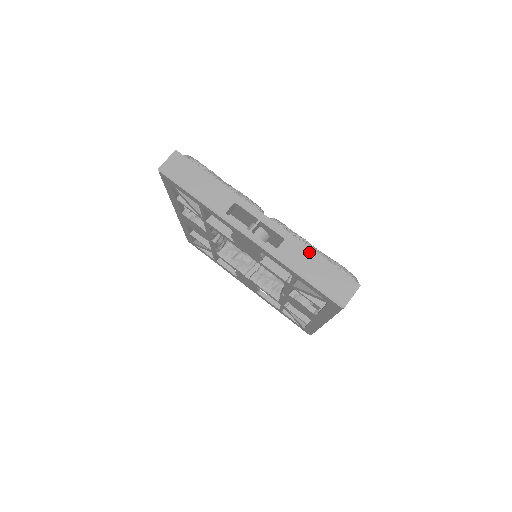
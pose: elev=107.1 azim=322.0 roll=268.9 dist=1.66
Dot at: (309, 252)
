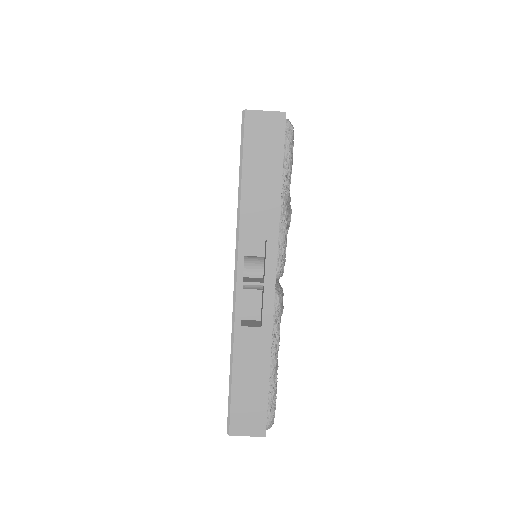
Dot at: (265, 363)
